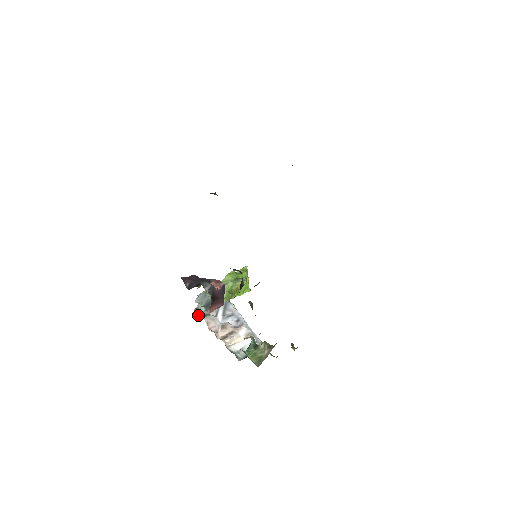
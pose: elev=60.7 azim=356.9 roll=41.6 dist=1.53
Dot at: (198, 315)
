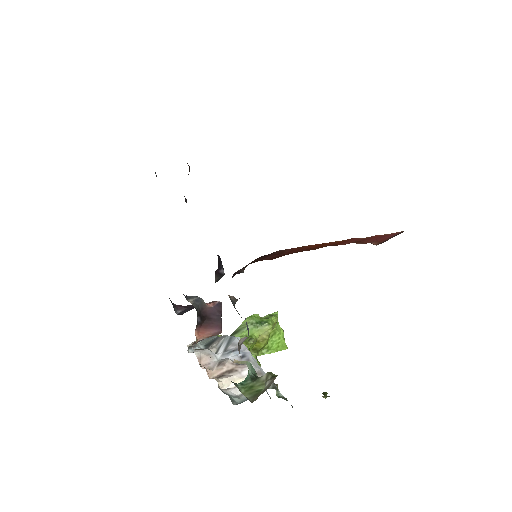
Dot at: (191, 351)
